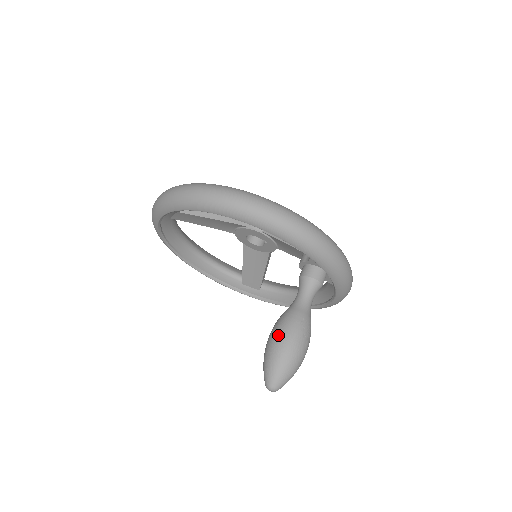
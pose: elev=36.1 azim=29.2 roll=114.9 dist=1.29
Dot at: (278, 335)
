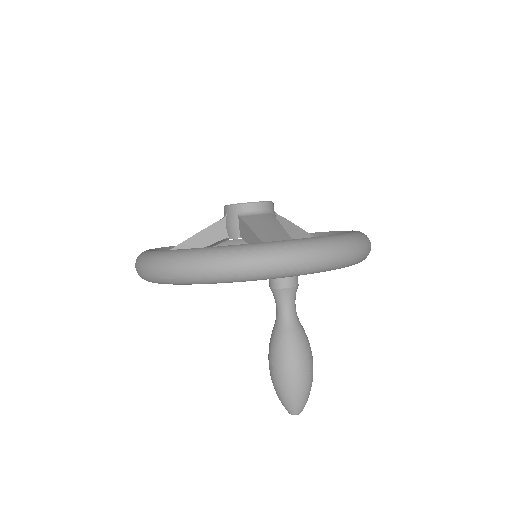
Dot at: (269, 366)
